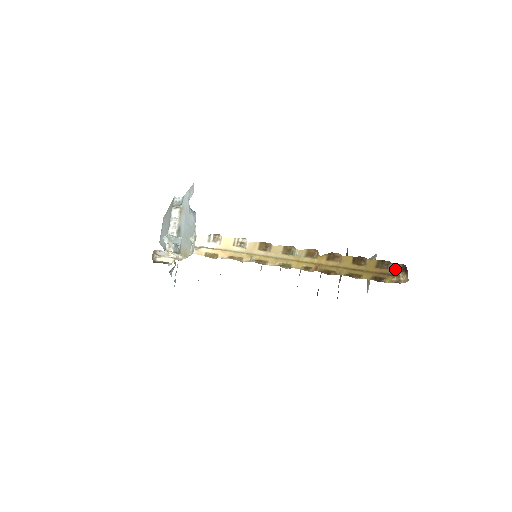
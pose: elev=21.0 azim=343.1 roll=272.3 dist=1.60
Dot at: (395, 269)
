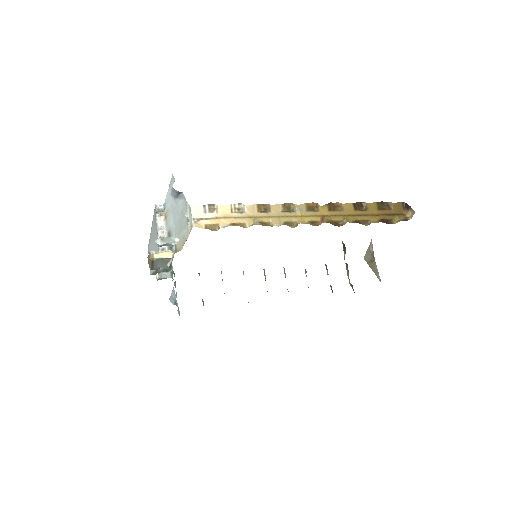
Dot at: (397, 208)
